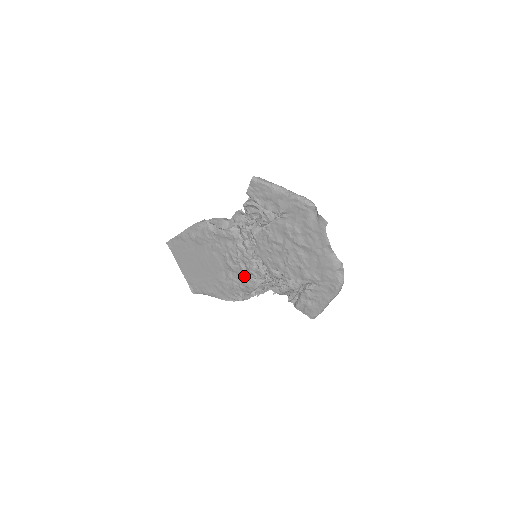
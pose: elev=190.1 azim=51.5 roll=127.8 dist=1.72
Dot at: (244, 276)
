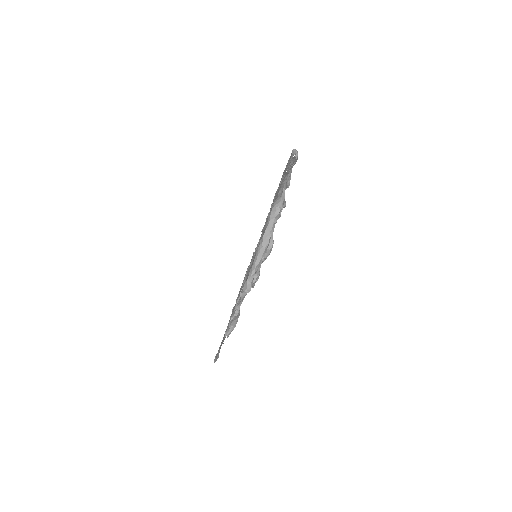
Dot at: occluded
